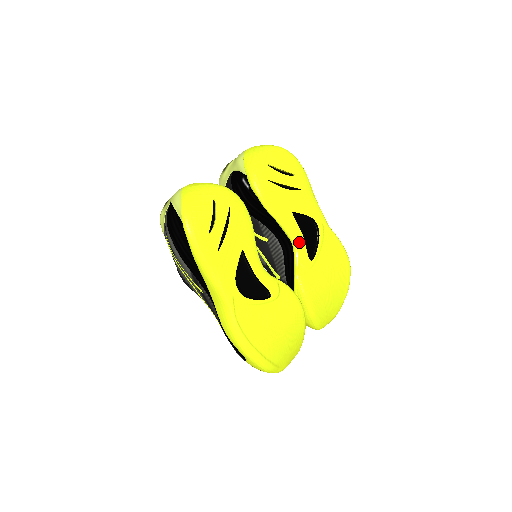
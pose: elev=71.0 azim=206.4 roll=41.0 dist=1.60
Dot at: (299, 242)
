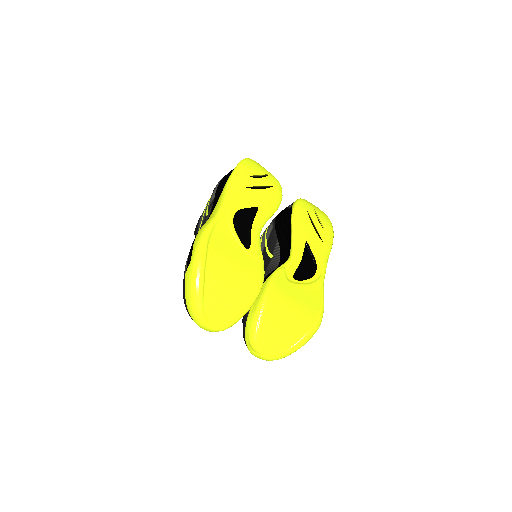
Dot at: (296, 258)
